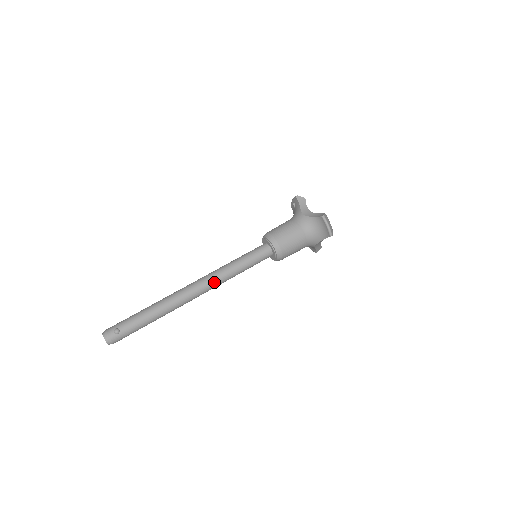
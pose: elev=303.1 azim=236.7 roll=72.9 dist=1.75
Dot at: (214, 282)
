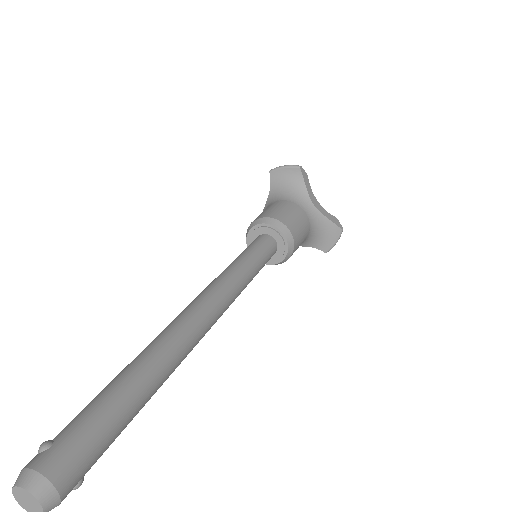
Dot at: (212, 288)
